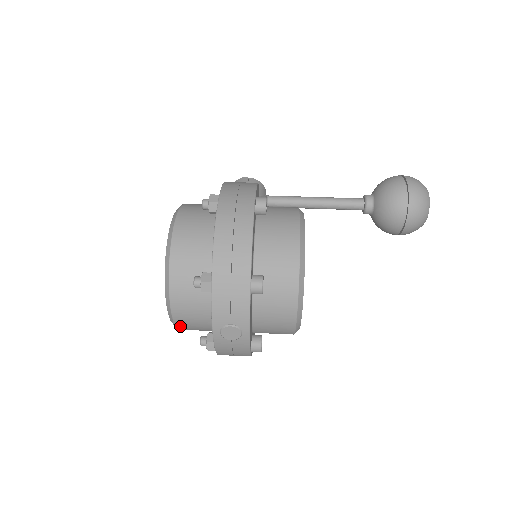
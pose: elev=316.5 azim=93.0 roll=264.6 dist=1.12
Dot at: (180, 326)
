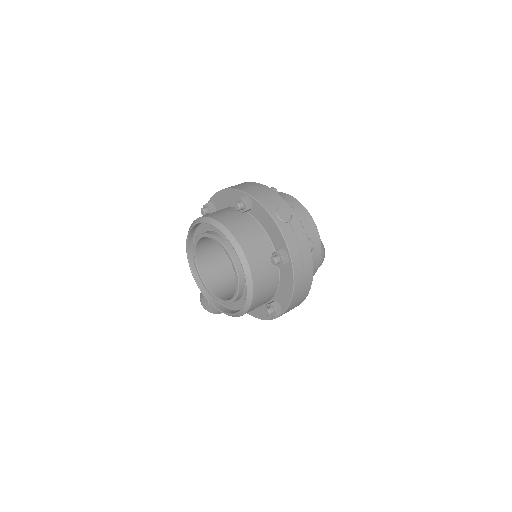
Dot at: (251, 262)
